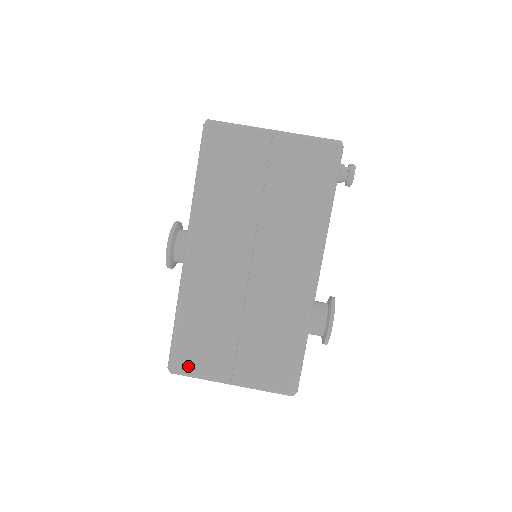
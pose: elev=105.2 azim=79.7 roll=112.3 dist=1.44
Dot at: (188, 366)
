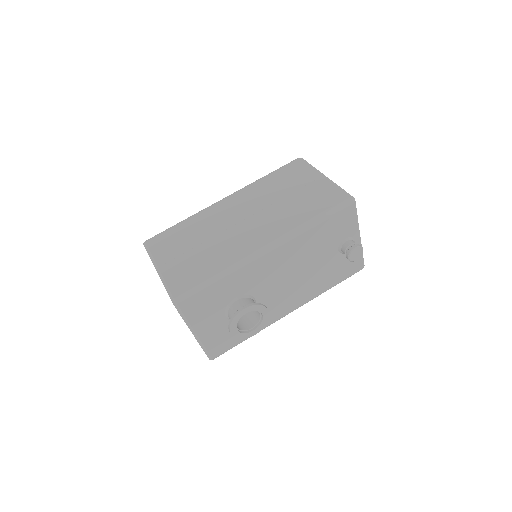
Dot at: (154, 245)
